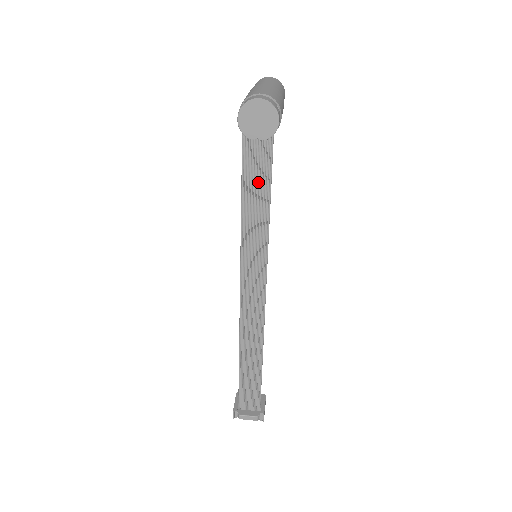
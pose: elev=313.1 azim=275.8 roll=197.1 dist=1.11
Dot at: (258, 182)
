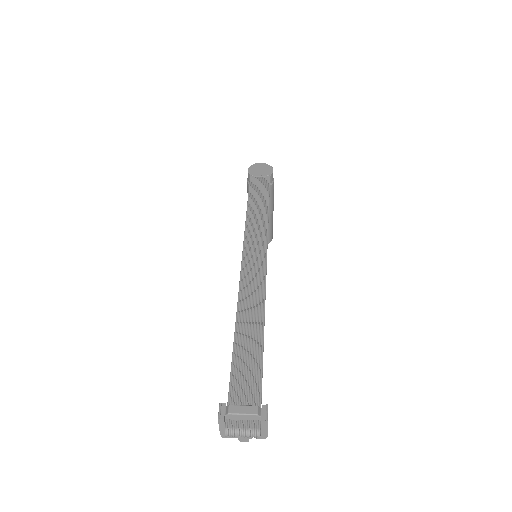
Dot at: (260, 194)
